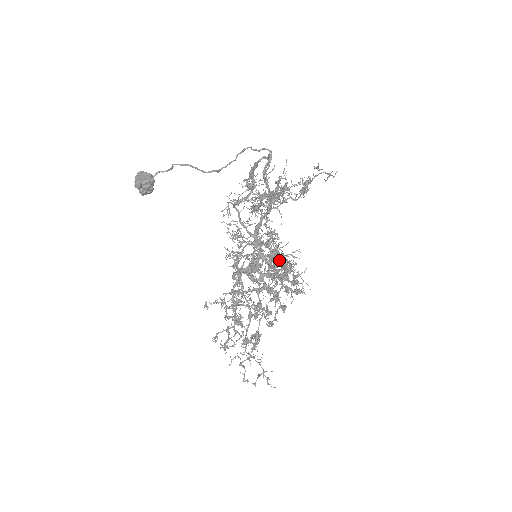
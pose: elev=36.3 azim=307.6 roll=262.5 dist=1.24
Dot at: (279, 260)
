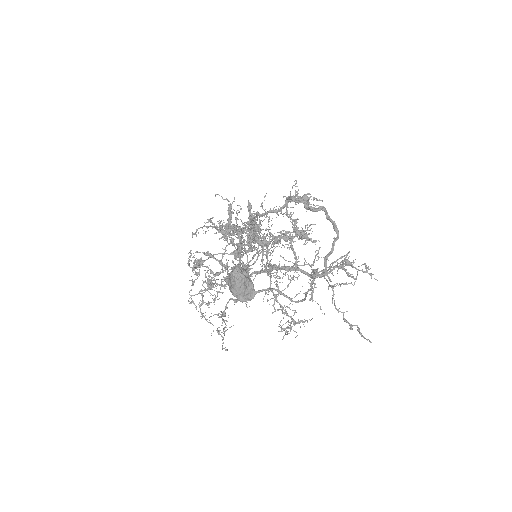
Dot at: occluded
